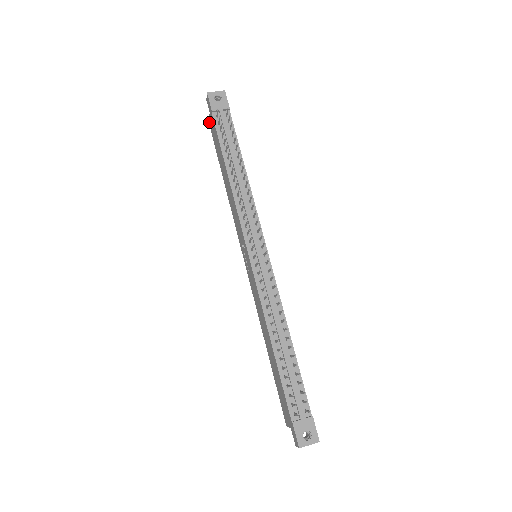
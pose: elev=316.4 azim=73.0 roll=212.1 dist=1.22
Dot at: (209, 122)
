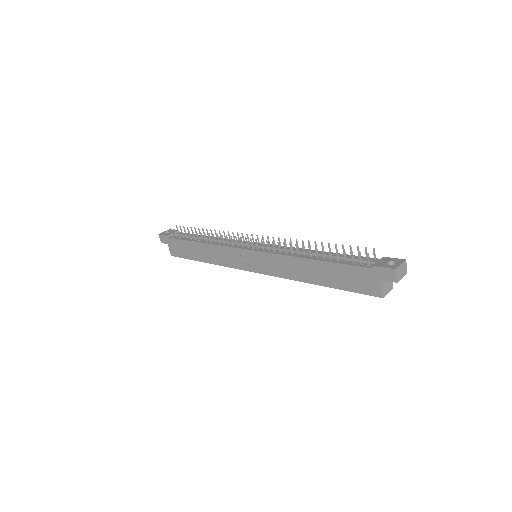
Dot at: (171, 254)
